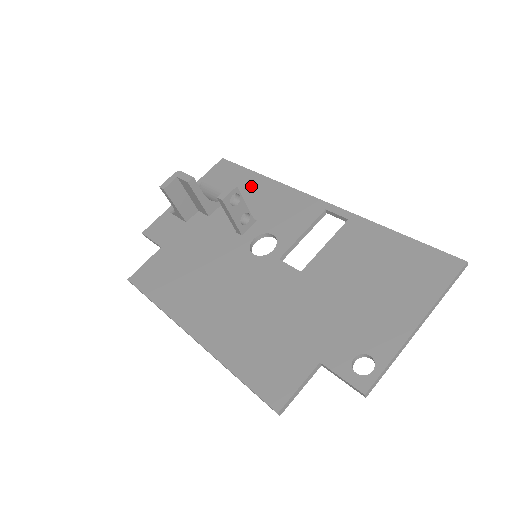
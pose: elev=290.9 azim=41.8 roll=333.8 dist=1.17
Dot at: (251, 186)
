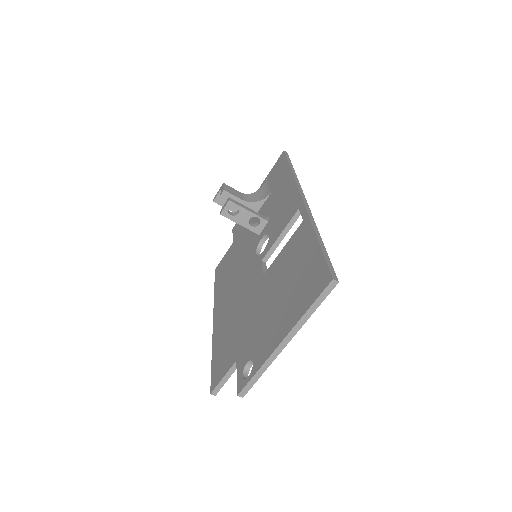
Dot at: (281, 182)
